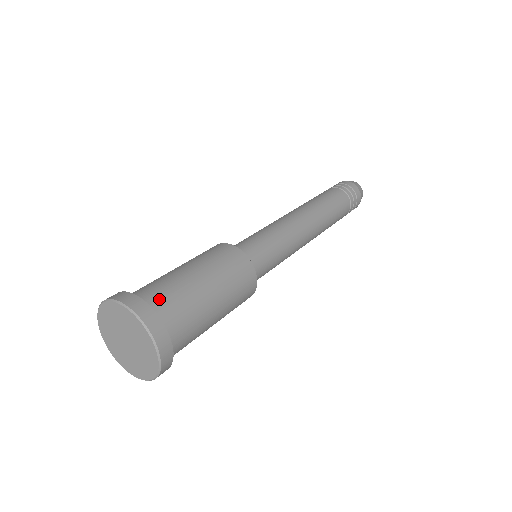
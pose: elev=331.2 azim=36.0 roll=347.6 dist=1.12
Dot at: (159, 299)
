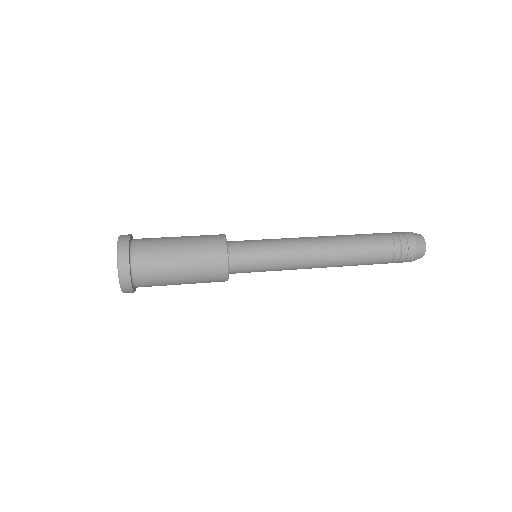
Dot at: occluded
